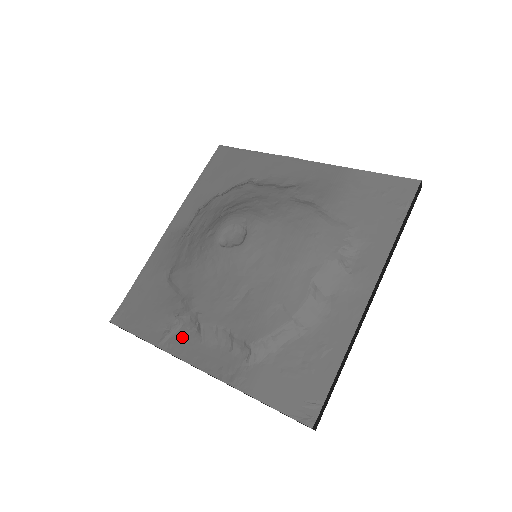
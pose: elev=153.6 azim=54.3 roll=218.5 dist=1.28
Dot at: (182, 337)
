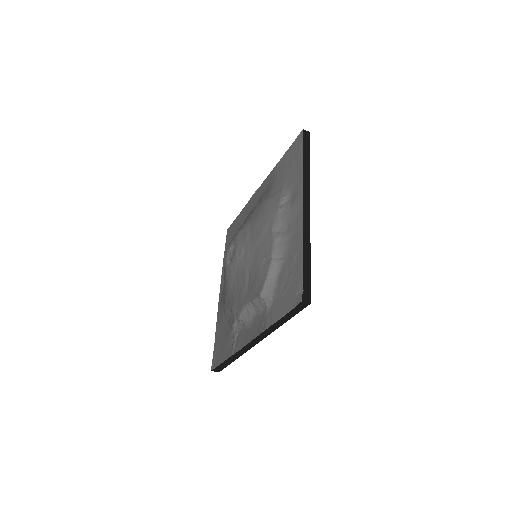
Dot at: (240, 336)
